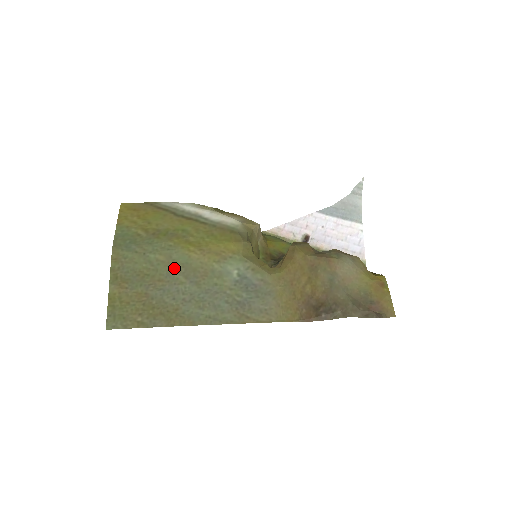
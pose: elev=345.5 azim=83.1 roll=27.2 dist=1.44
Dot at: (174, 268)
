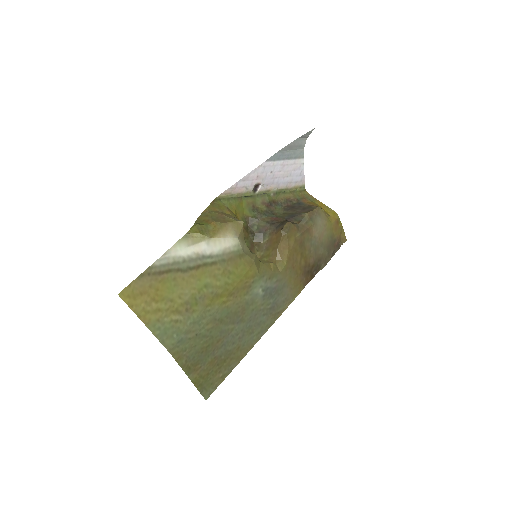
Dot at: (222, 325)
